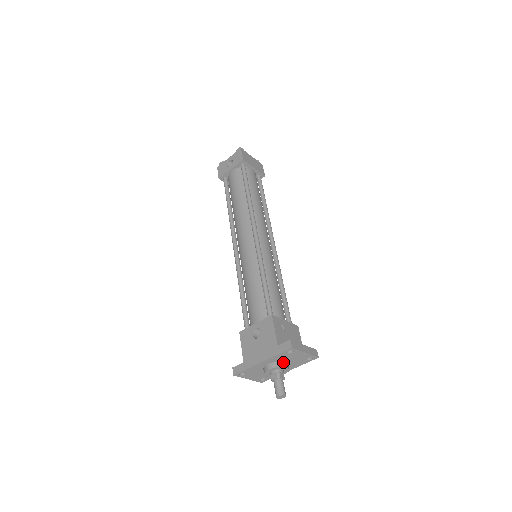
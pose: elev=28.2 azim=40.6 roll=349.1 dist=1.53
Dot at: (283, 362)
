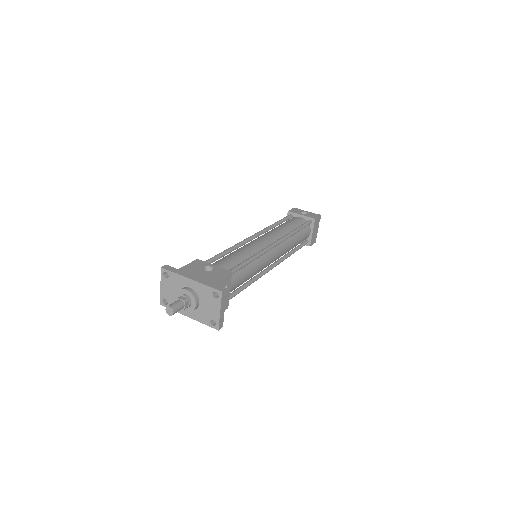
Dot at: (199, 300)
